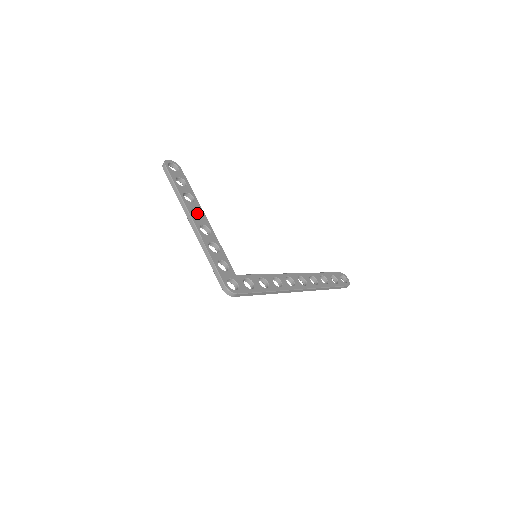
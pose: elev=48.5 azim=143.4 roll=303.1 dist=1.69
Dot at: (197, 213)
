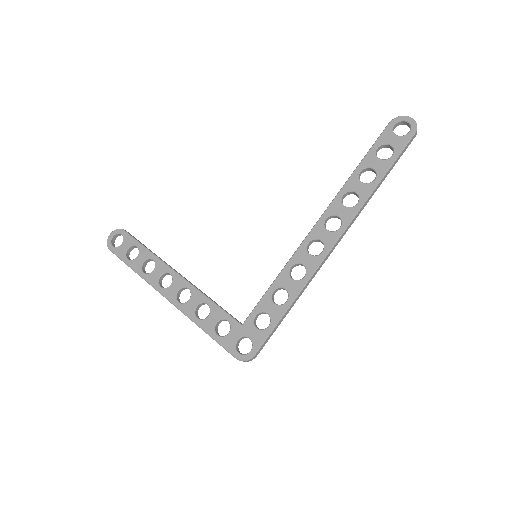
Dot at: (168, 274)
